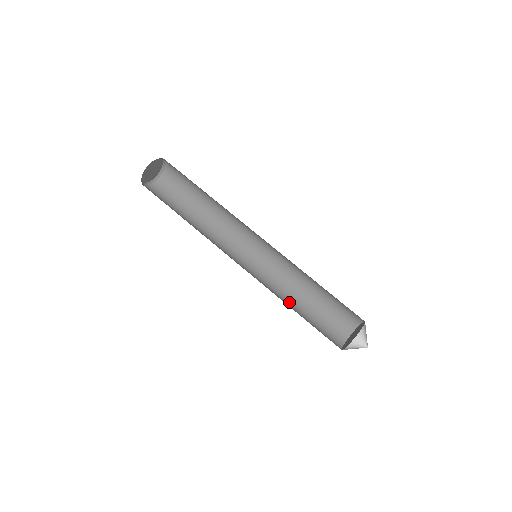
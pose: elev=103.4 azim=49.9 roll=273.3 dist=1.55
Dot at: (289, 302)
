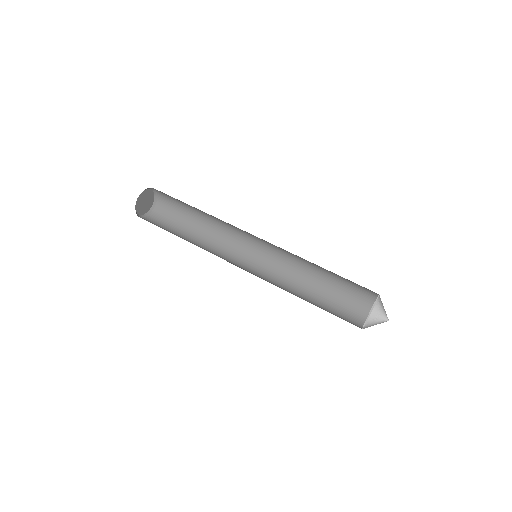
Dot at: (303, 289)
